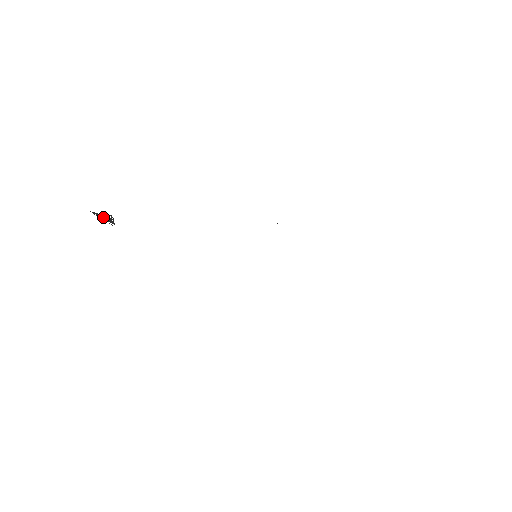
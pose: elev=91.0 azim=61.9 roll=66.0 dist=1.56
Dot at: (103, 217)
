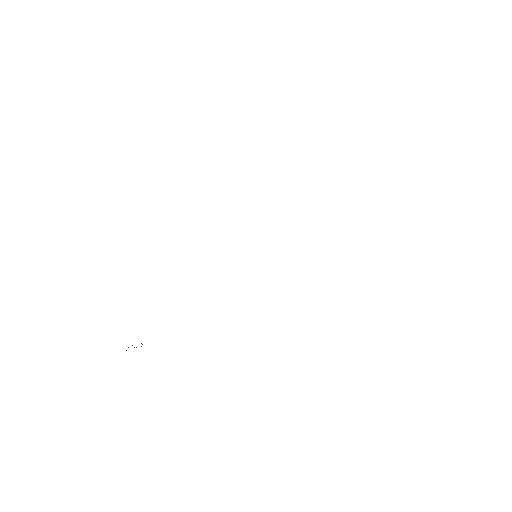
Dot at: occluded
